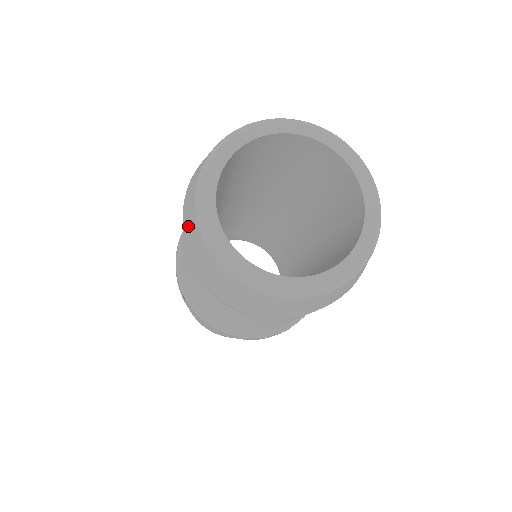
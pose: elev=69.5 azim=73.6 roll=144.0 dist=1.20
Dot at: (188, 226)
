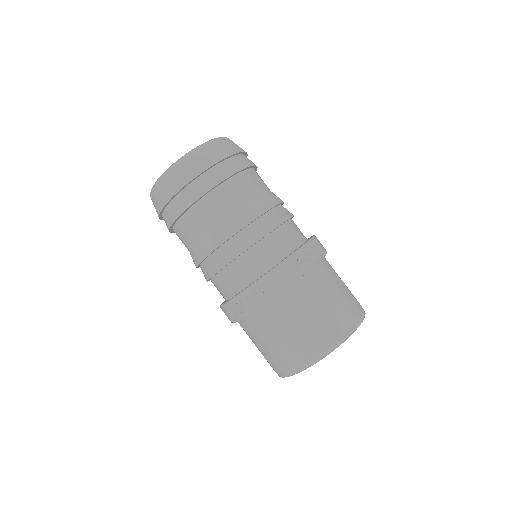
Dot at: (156, 205)
